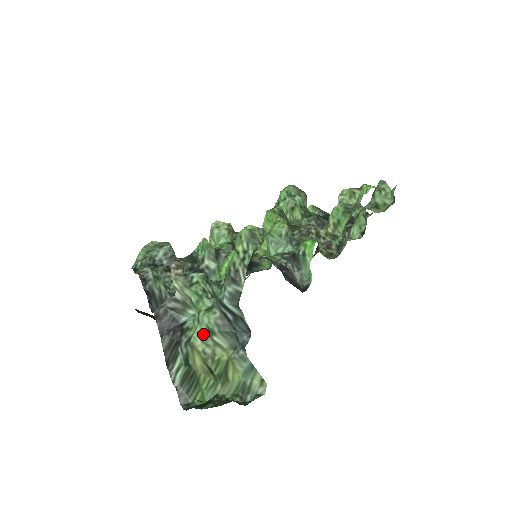
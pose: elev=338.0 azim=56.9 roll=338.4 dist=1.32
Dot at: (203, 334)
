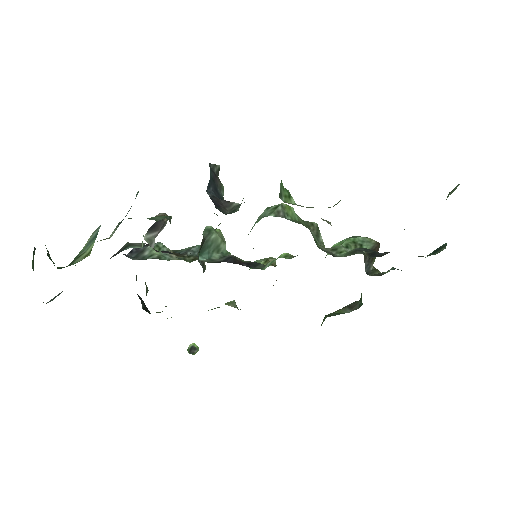
Dot at: occluded
